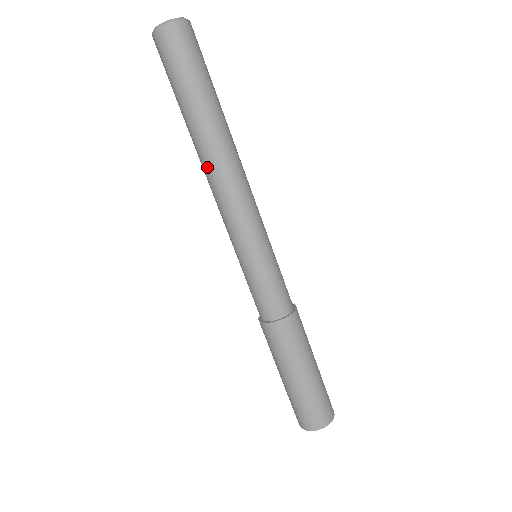
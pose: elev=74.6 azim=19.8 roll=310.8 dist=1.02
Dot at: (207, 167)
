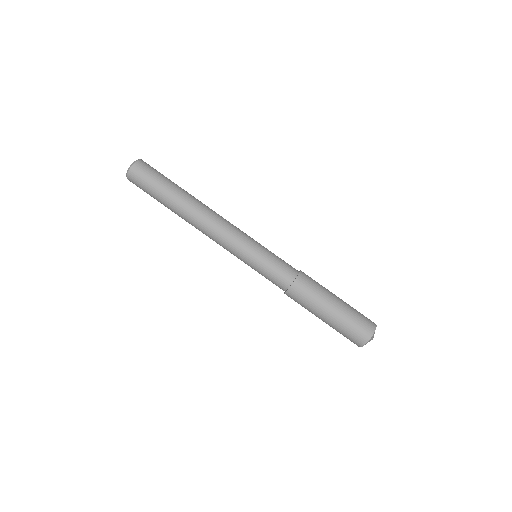
Dot at: (194, 226)
